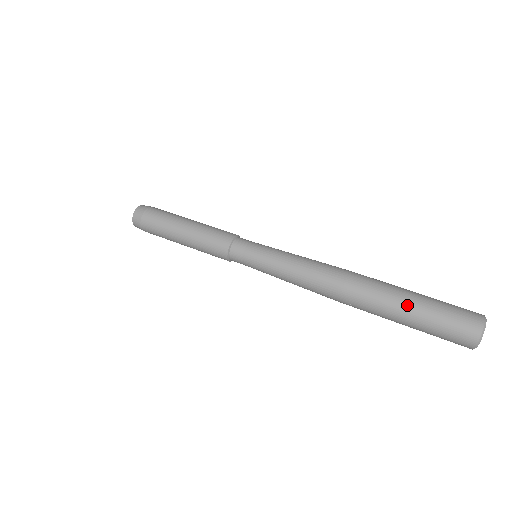
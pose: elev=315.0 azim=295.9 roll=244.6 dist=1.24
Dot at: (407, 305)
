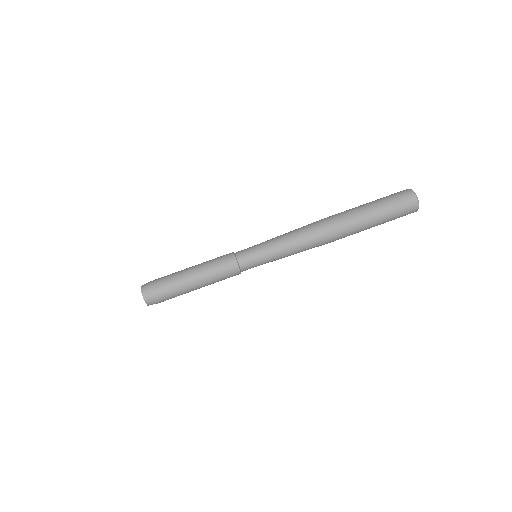
Dot at: occluded
